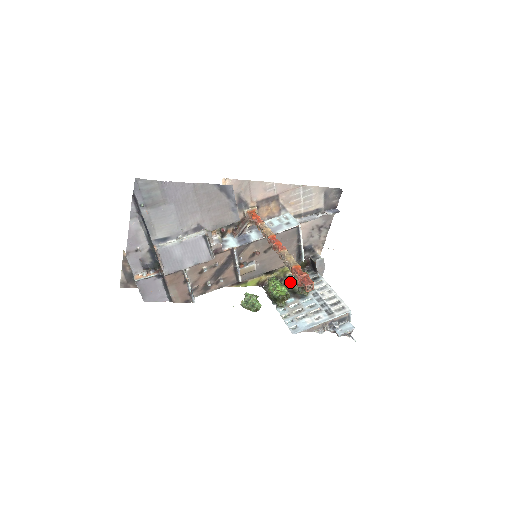
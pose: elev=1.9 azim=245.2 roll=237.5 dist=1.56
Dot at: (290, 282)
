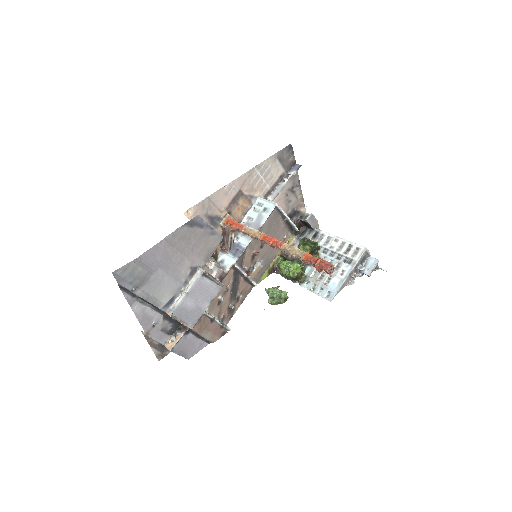
Dot at: occluded
